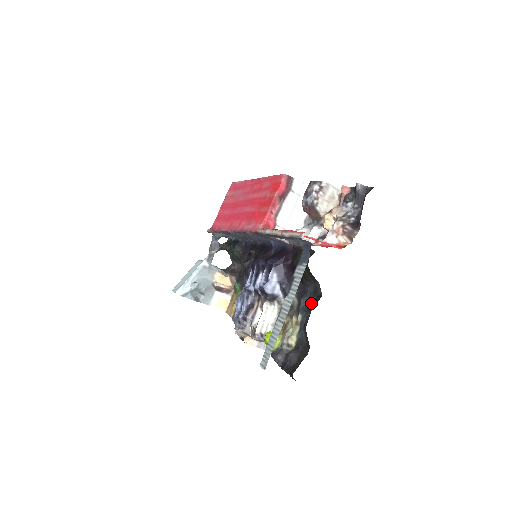
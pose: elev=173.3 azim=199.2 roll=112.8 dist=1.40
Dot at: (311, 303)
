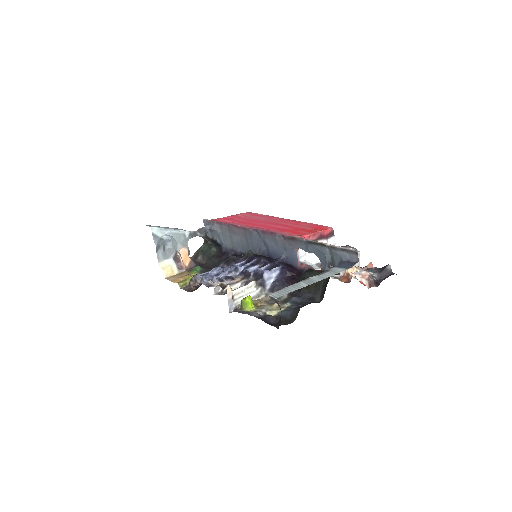
Dot at: (305, 302)
